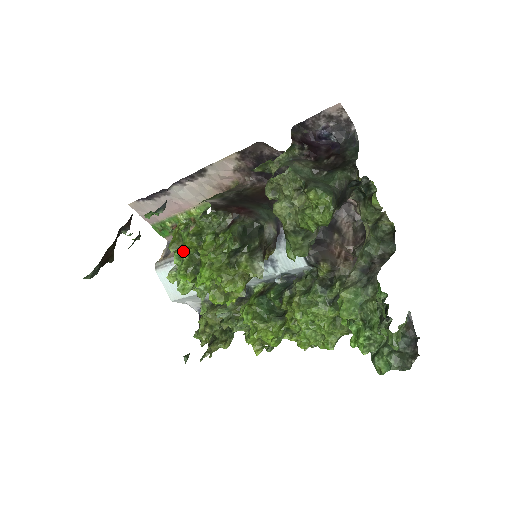
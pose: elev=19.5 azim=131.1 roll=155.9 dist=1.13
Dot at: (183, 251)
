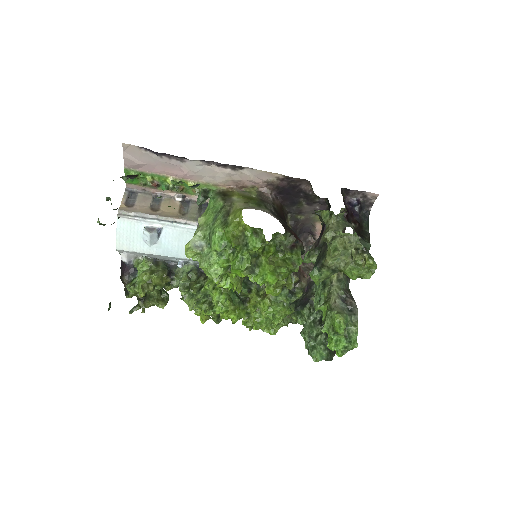
Dot at: (248, 251)
